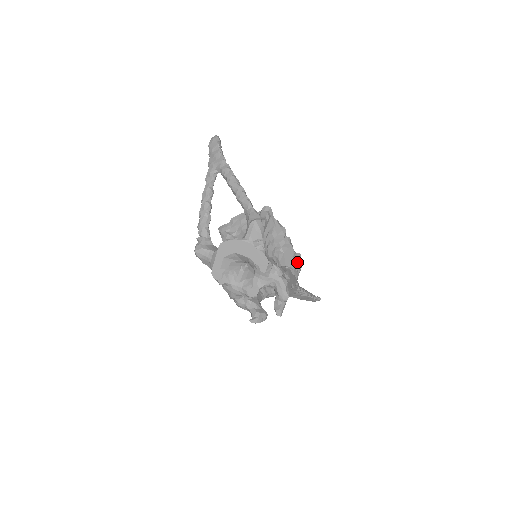
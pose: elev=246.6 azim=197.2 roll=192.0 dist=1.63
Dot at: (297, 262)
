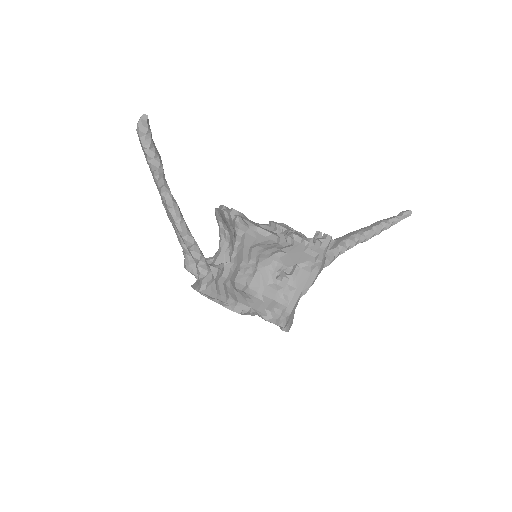
Dot at: (314, 252)
